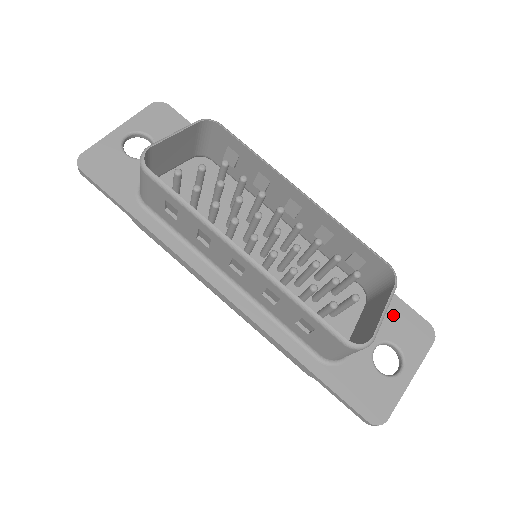
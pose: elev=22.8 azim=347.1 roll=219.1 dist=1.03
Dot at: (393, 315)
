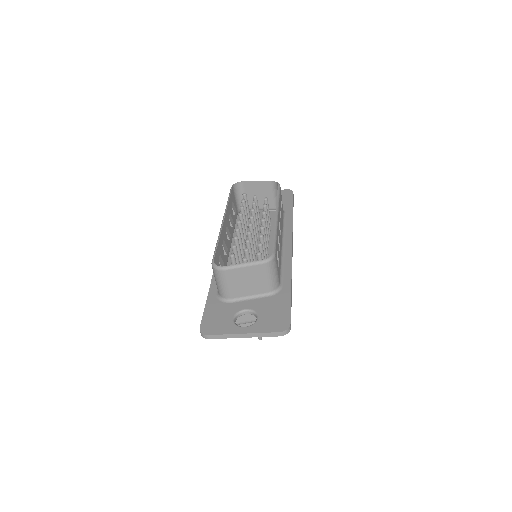
Dot at: (276, 306)
